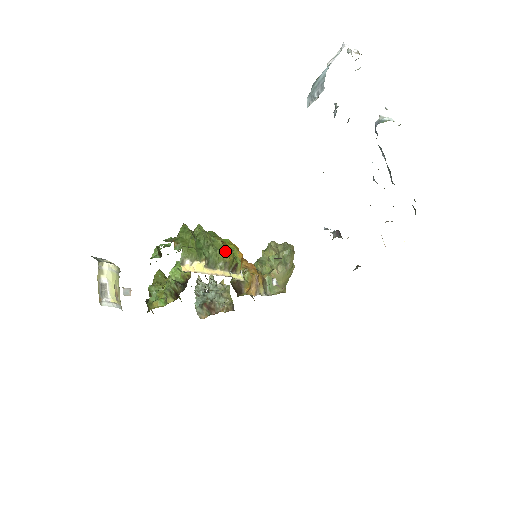
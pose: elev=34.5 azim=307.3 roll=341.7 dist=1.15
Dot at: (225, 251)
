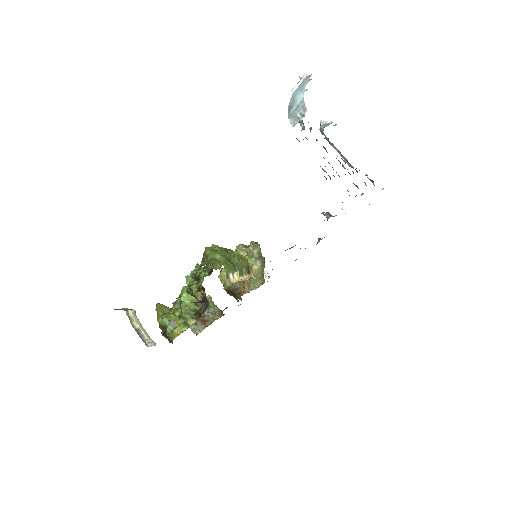
Dot at: (243, 258)
